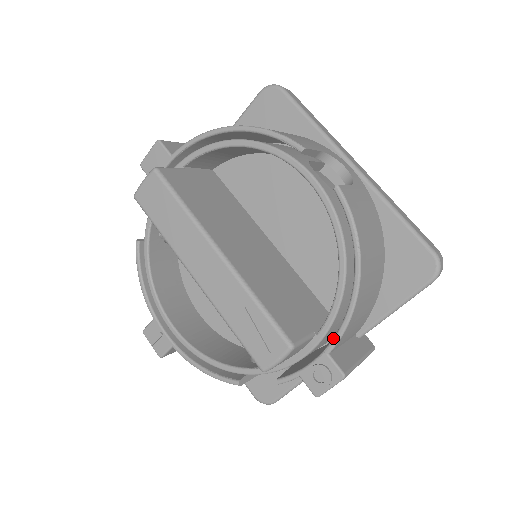
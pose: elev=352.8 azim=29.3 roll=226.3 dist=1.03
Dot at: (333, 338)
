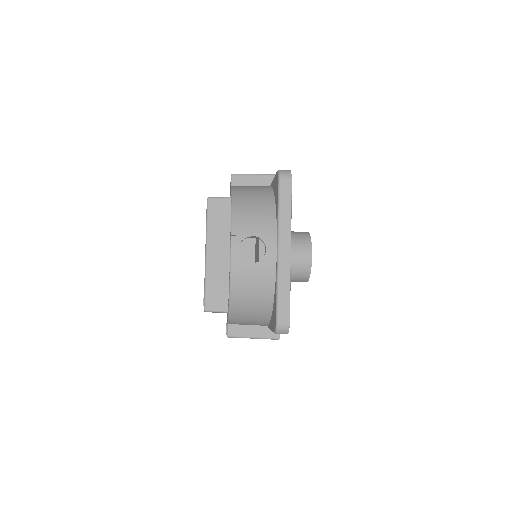
Dot at: occluded
